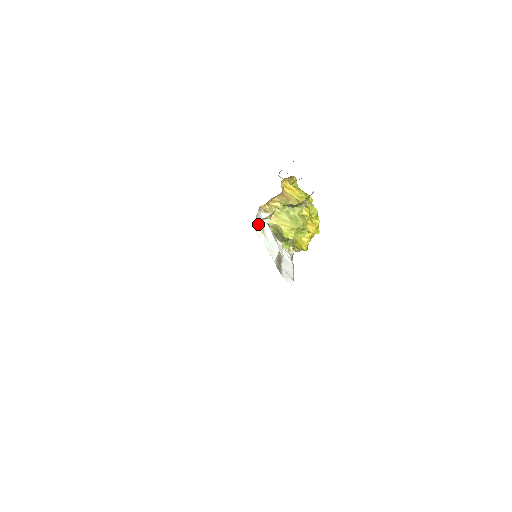
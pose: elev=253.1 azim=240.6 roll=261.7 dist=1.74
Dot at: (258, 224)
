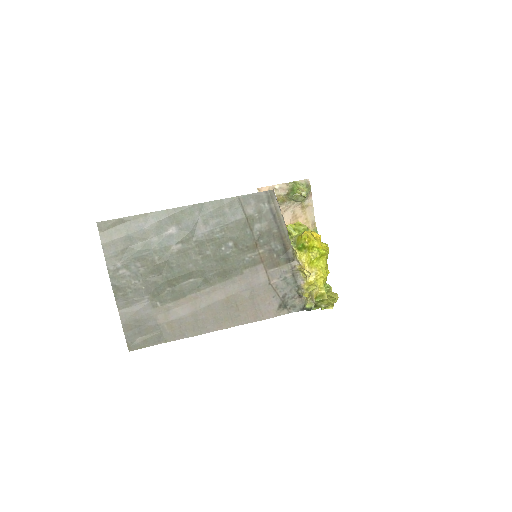
Dot at: occluded
